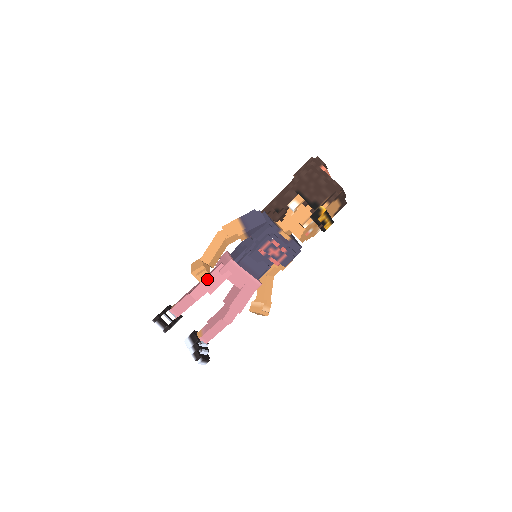
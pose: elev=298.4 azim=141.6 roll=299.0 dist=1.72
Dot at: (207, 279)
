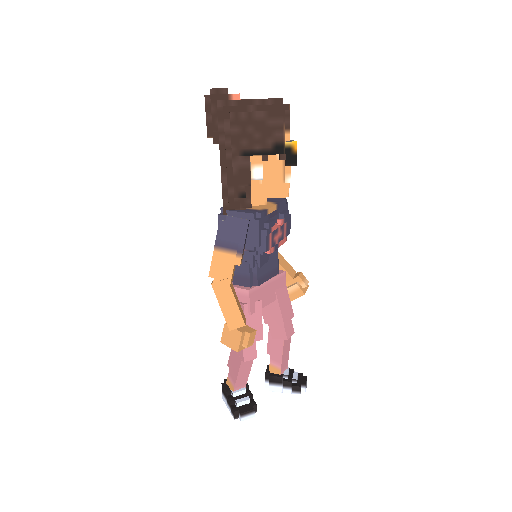
Dot at: occluded
